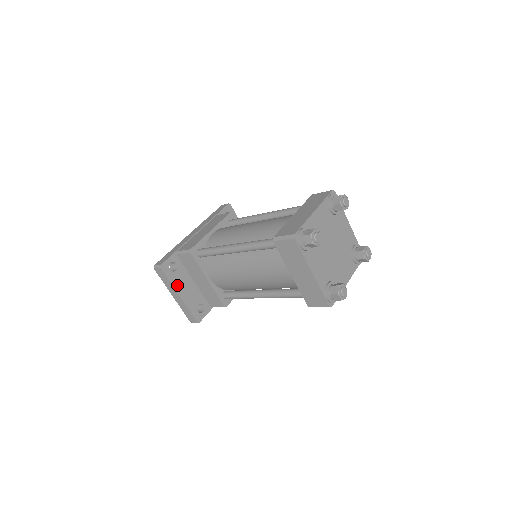
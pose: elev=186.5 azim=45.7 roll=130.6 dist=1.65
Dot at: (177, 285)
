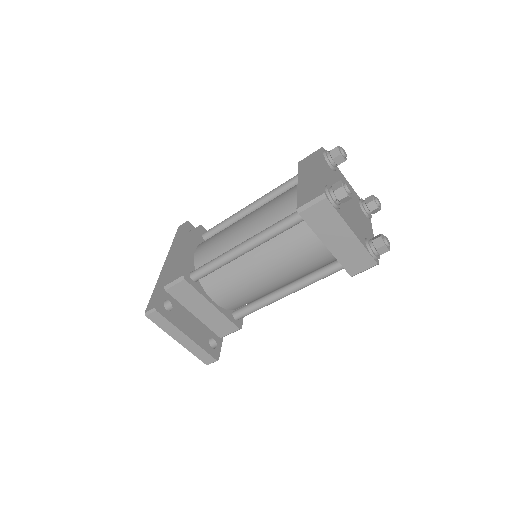
Dot at: (180, 325)
